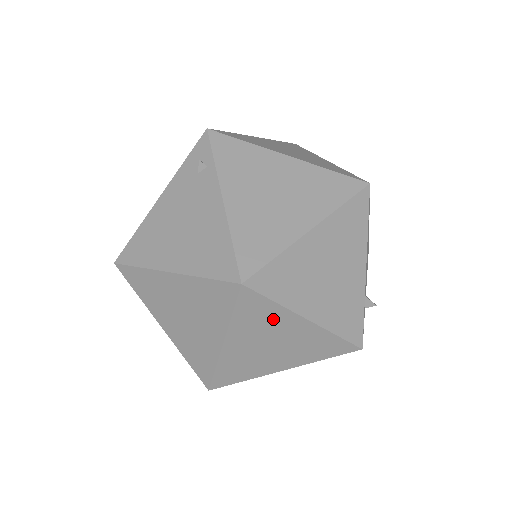
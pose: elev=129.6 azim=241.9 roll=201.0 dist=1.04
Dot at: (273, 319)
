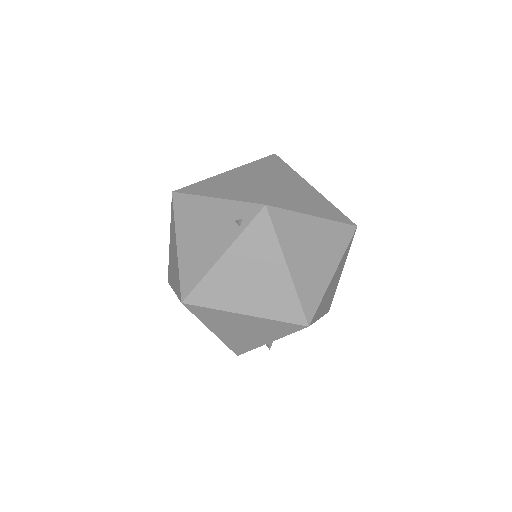
Dot at: occluded
